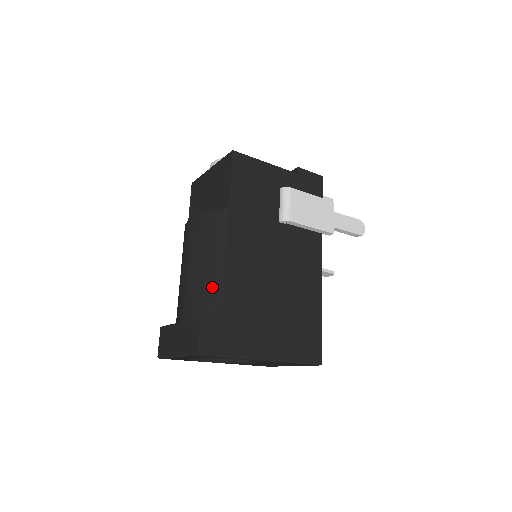
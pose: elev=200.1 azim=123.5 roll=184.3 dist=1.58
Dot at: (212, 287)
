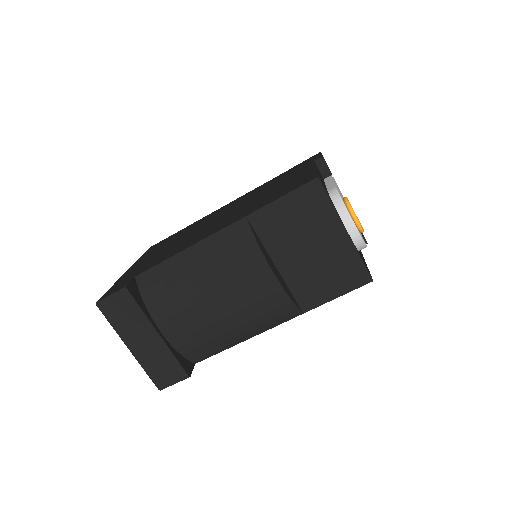
Dot at: (217, 346)
